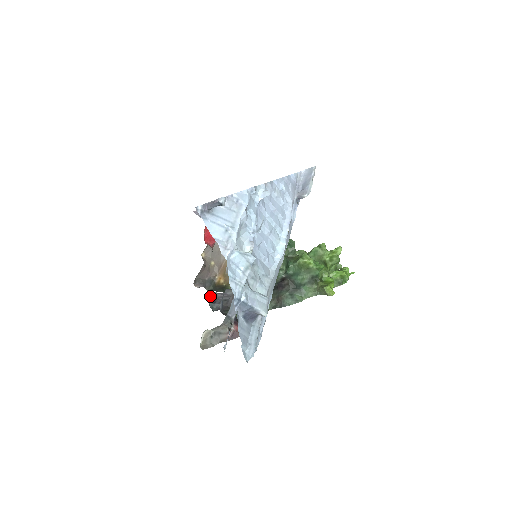
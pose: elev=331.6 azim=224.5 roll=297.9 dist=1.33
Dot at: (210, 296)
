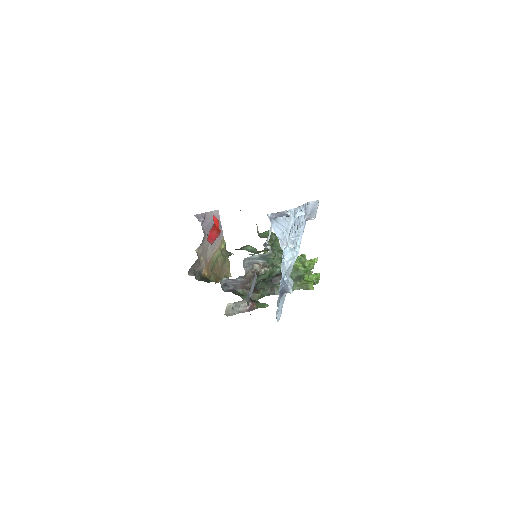
Dot at: (221, 281)
